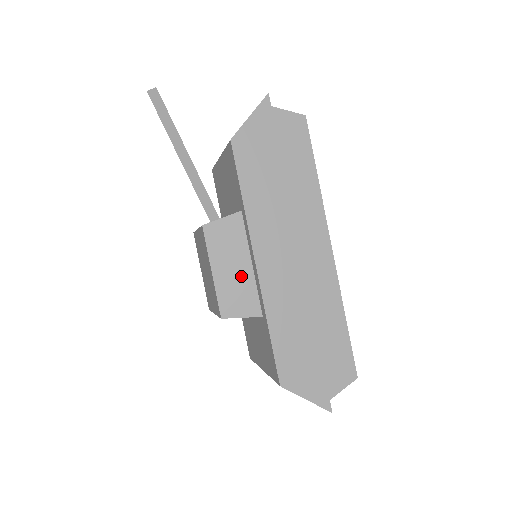
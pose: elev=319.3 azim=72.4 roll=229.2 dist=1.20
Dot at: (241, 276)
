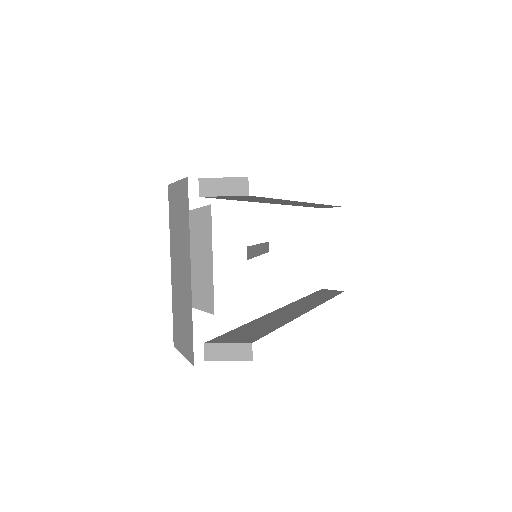
Dot at: occluded
